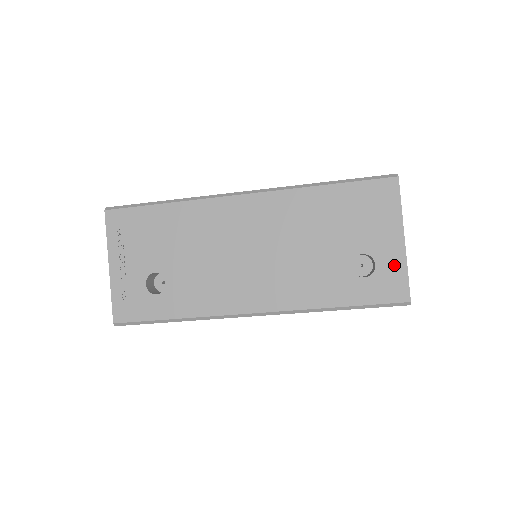
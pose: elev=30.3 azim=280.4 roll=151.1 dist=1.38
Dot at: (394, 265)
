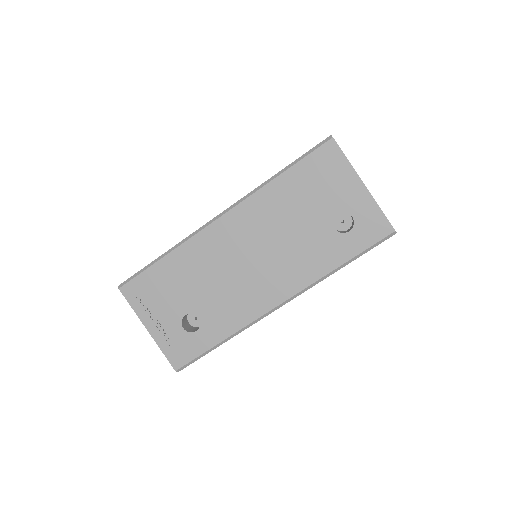
Dot at: (367, 209)
